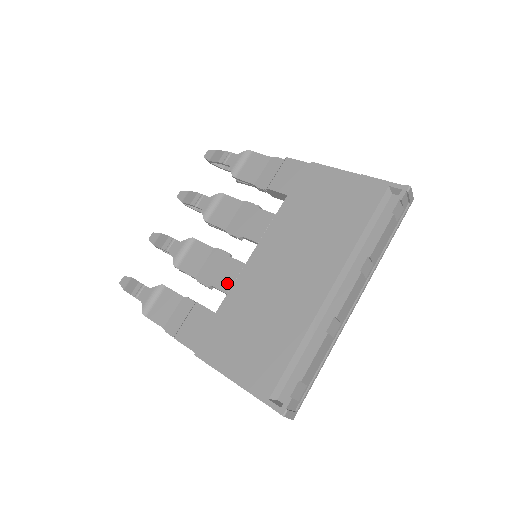
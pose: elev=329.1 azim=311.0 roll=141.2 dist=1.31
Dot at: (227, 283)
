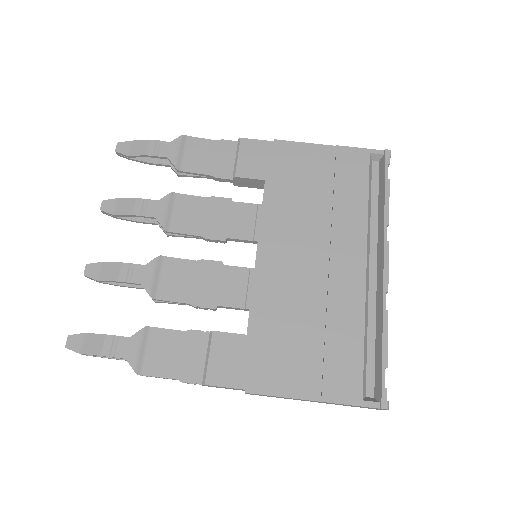
Dot at: (238, 296)
